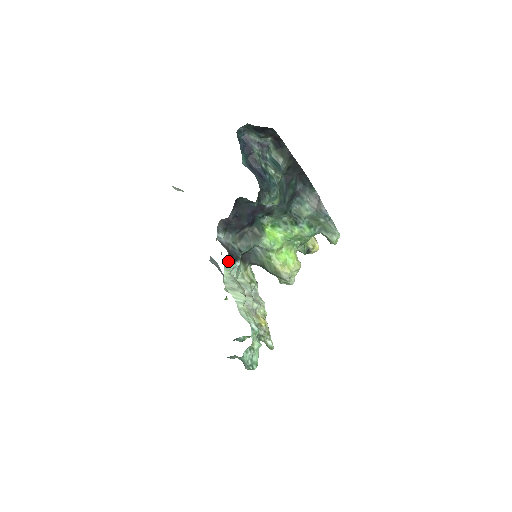
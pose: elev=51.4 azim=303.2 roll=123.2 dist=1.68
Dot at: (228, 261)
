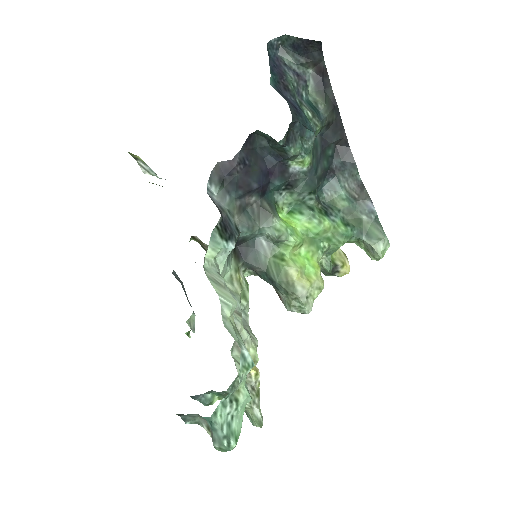
Dot at: (218, 232)
